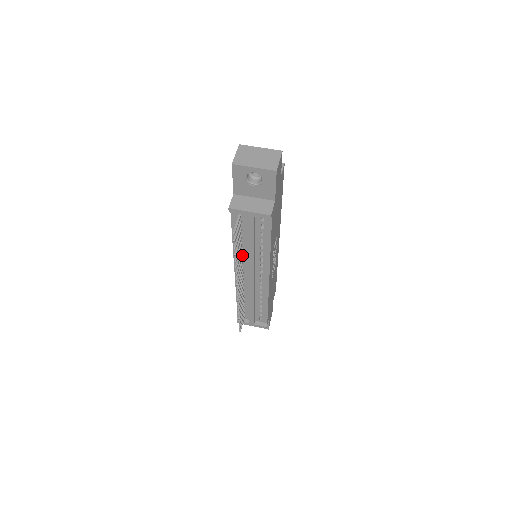
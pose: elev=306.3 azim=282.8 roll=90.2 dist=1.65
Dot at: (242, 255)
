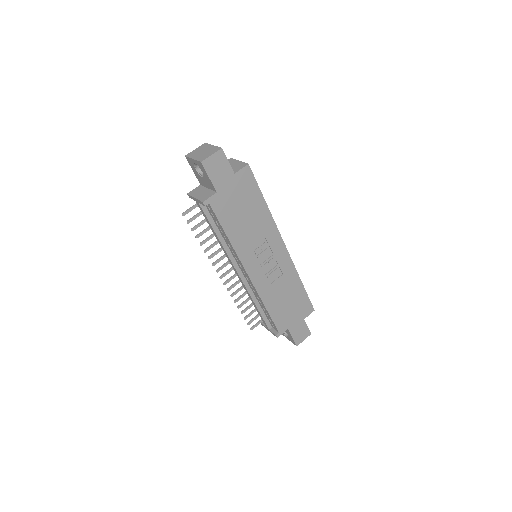
Dot at: occluded
